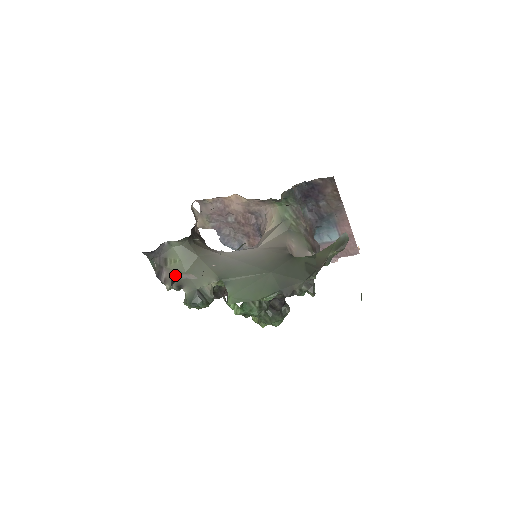
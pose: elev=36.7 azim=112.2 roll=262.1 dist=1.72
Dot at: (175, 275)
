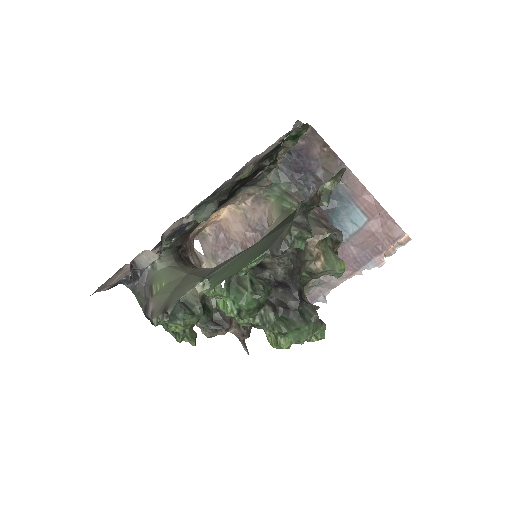
Dot at: (135, 263)
